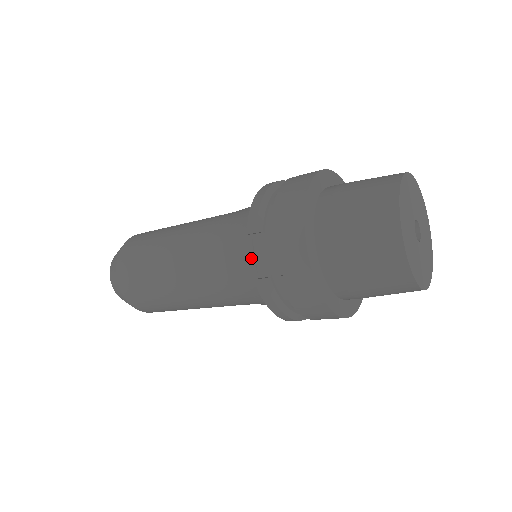
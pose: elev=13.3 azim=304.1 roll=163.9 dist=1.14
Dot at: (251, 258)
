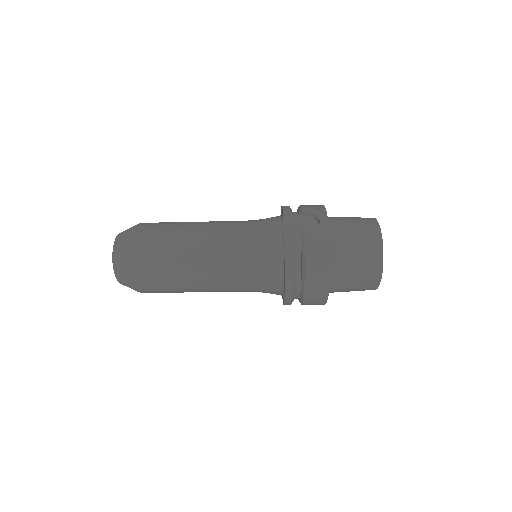
Dot at: (278, 230)
